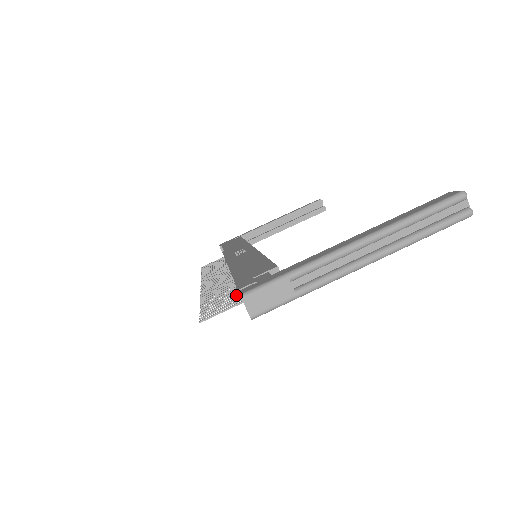
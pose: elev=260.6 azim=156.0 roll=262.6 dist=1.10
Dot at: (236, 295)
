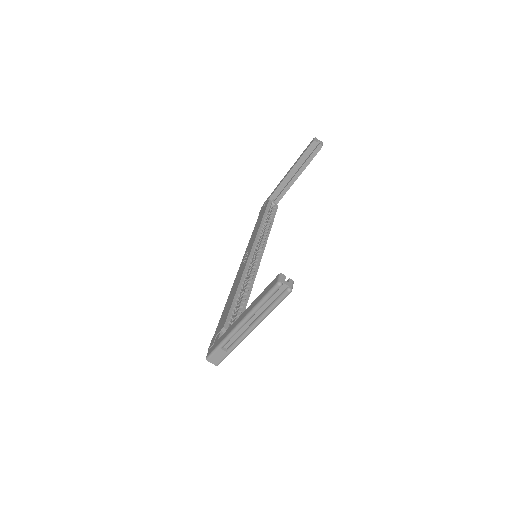
Dot at: occluded
